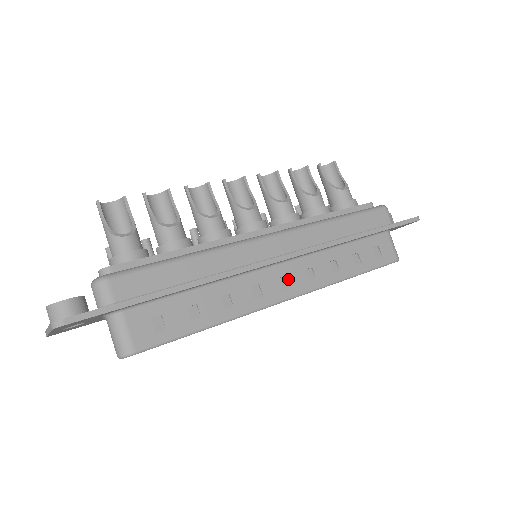
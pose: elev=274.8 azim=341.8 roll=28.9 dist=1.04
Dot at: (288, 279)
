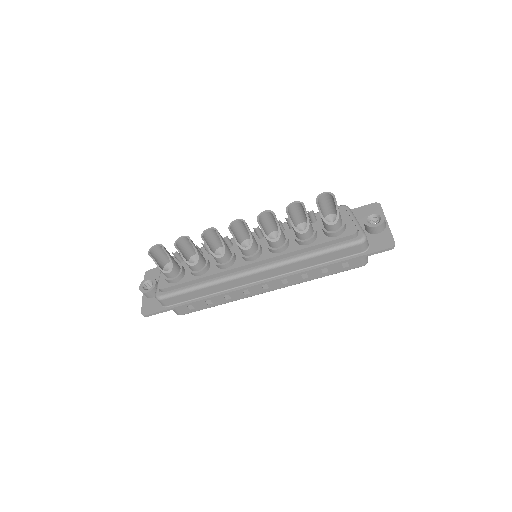
Dot at: (268, 285)
